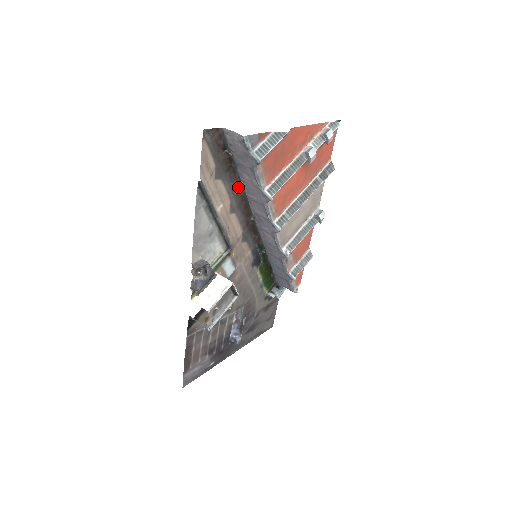
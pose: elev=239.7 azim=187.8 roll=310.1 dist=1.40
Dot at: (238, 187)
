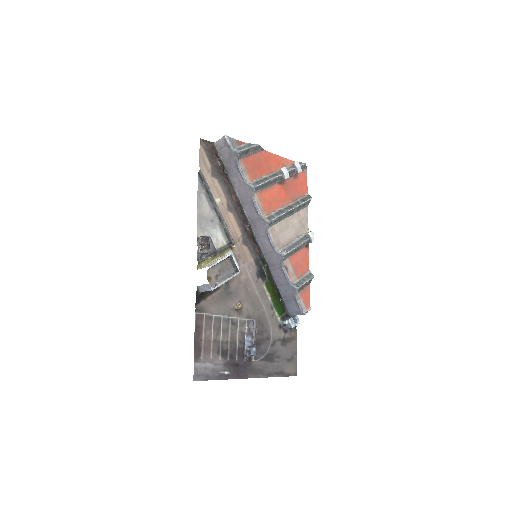
Dot at: (232, 192)
